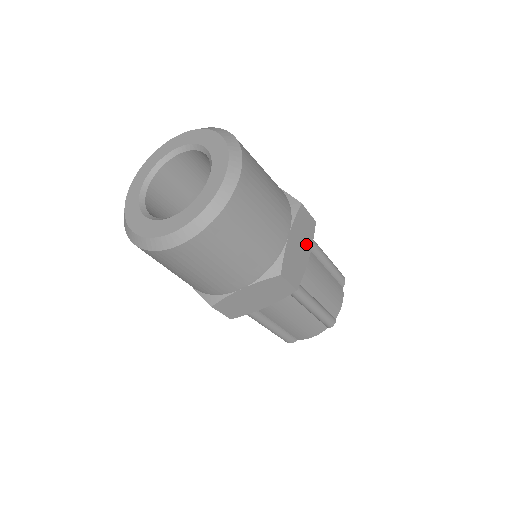
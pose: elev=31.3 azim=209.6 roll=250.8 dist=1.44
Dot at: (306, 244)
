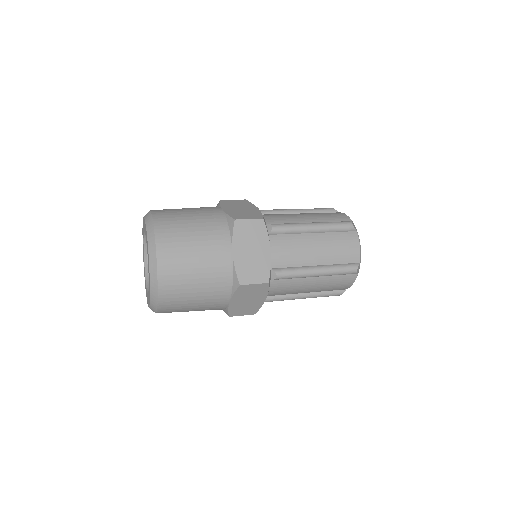
Dot at: (260, 244)
